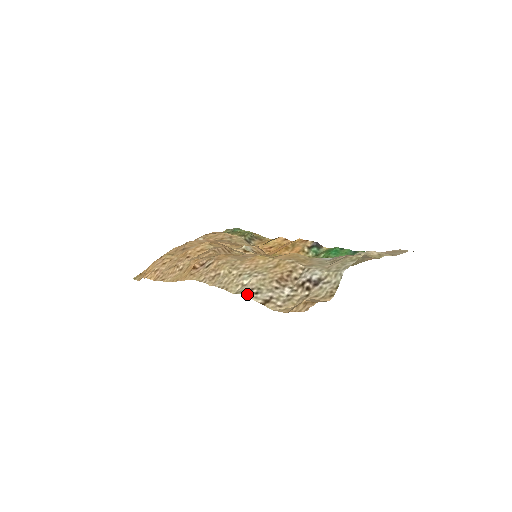
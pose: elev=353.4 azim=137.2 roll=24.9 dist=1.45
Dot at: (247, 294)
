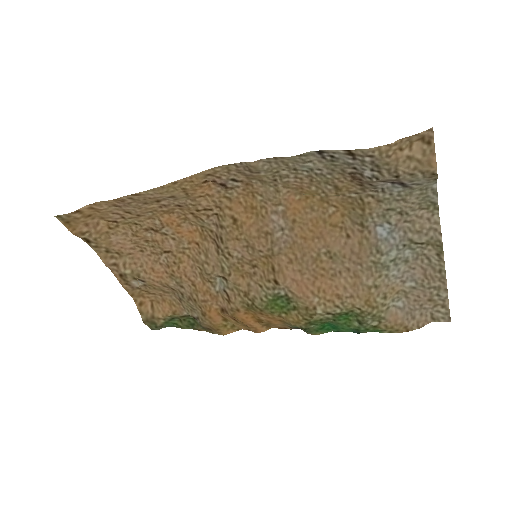
Dot at: (320, 151)
